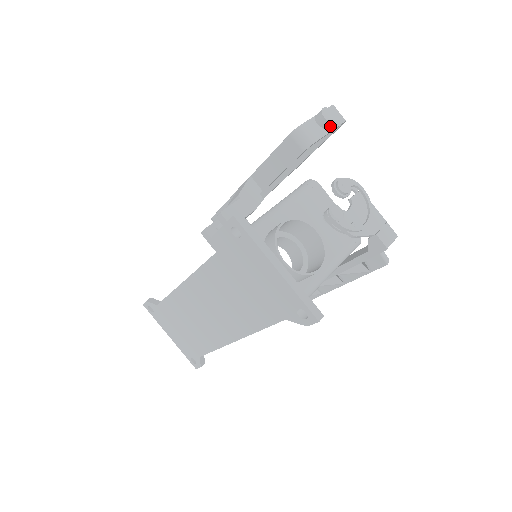
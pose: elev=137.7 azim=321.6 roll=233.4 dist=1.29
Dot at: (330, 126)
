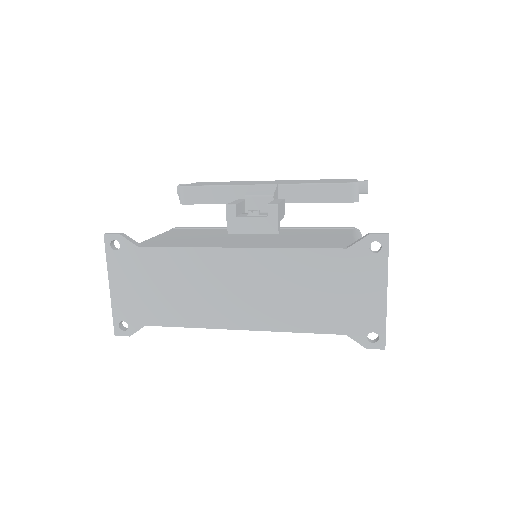
Dot at: occluded
